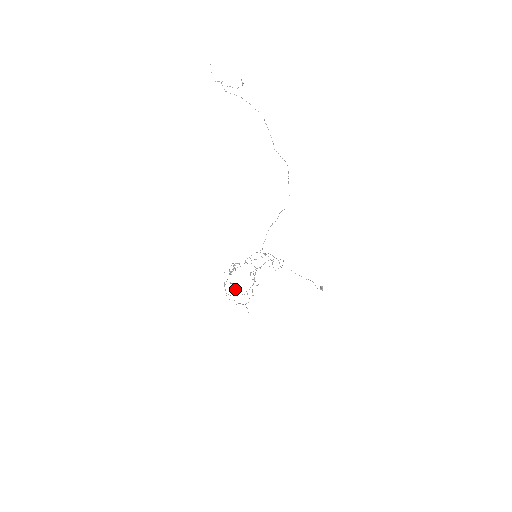
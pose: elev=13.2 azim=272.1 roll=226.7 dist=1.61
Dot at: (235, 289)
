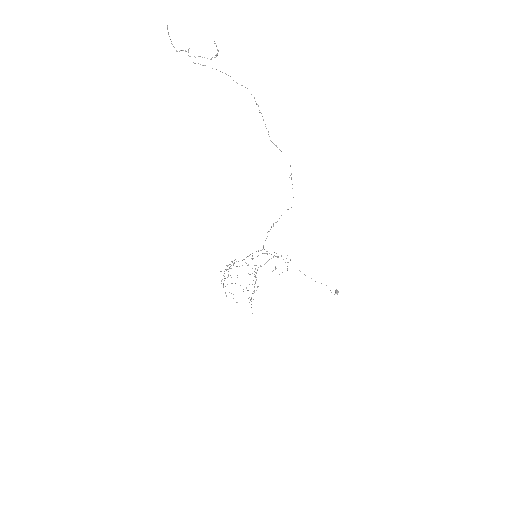
Dot at: (235, 283)
